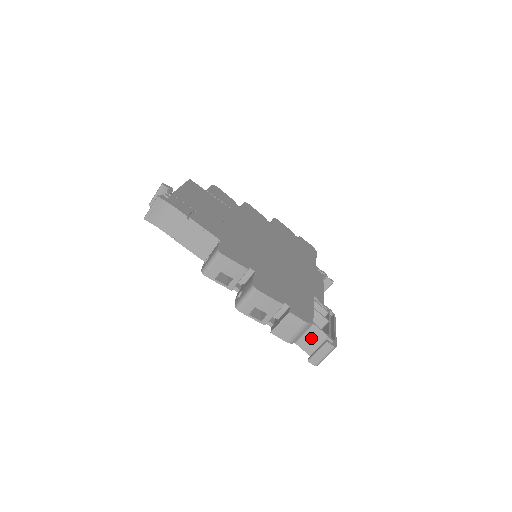
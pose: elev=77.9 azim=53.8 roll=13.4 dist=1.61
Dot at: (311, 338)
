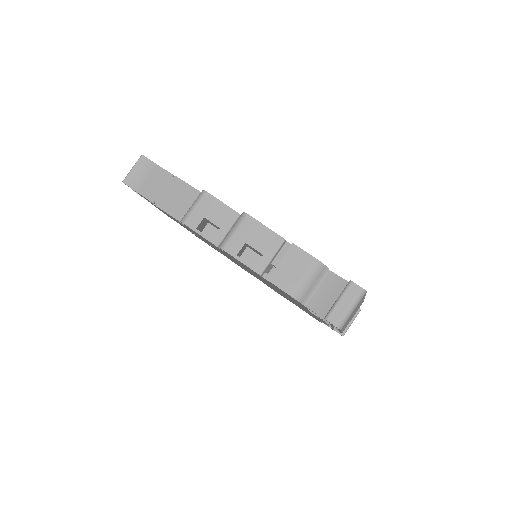
Dot at: (328, 293)
